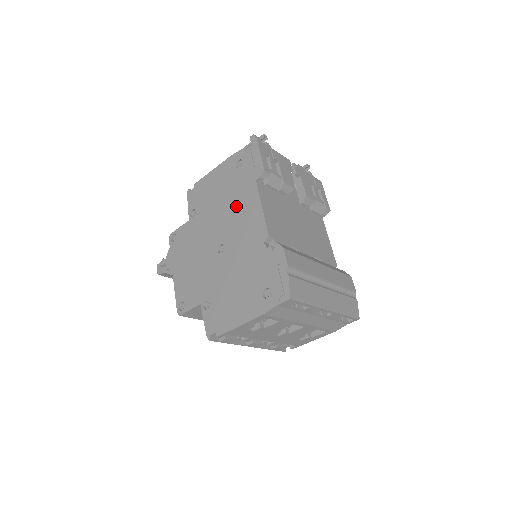
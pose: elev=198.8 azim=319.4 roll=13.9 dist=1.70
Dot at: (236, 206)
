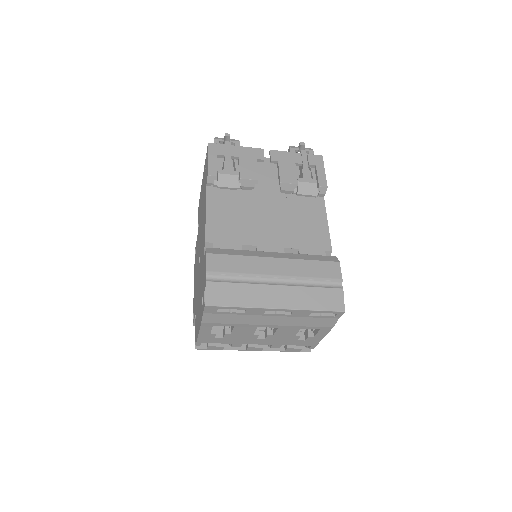
Dot at: occluded
